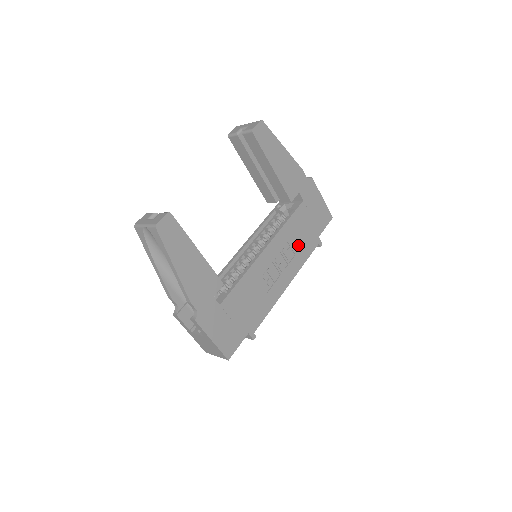
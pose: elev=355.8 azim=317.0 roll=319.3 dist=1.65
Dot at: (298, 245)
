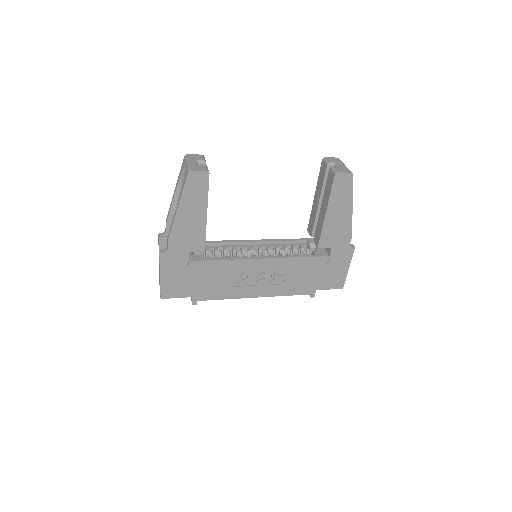
Dot at: (292, 280)
